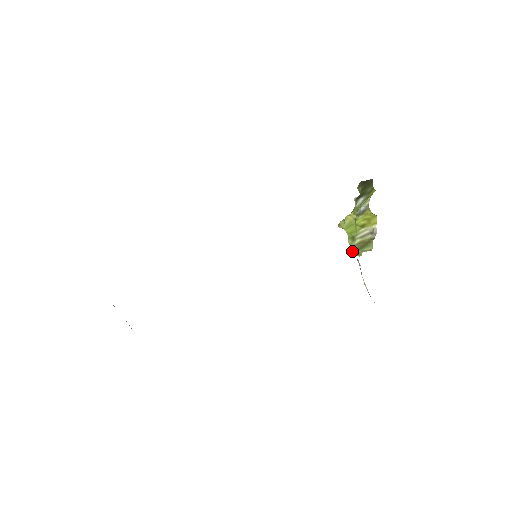
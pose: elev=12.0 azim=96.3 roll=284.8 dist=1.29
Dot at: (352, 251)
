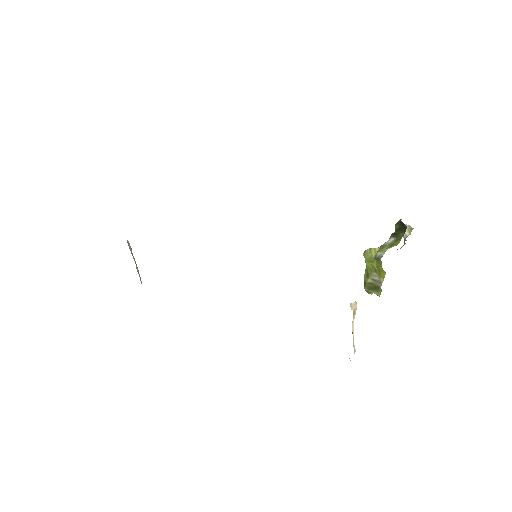
Dot at: occluded
